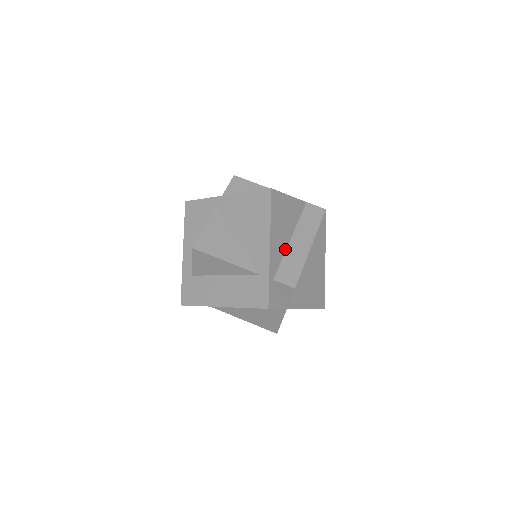
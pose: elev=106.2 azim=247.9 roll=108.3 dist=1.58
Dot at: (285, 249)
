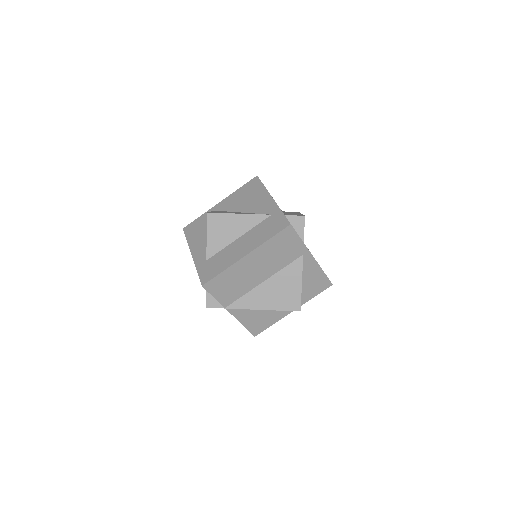
Dot at: occluded
